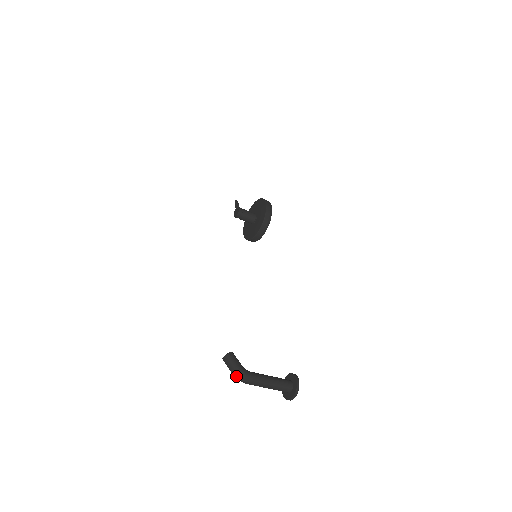
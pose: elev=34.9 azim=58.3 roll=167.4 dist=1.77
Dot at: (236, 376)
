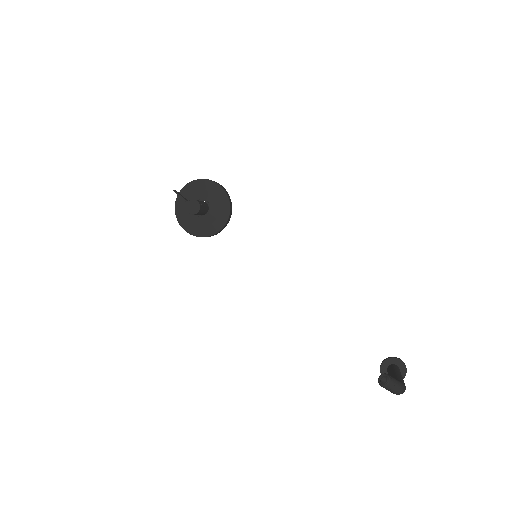
Dot at: (401, 393)
